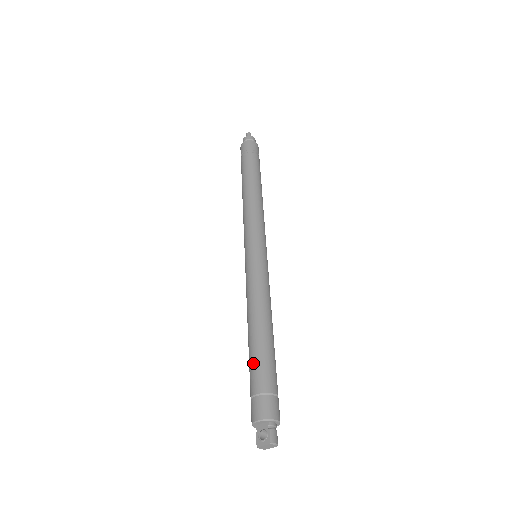
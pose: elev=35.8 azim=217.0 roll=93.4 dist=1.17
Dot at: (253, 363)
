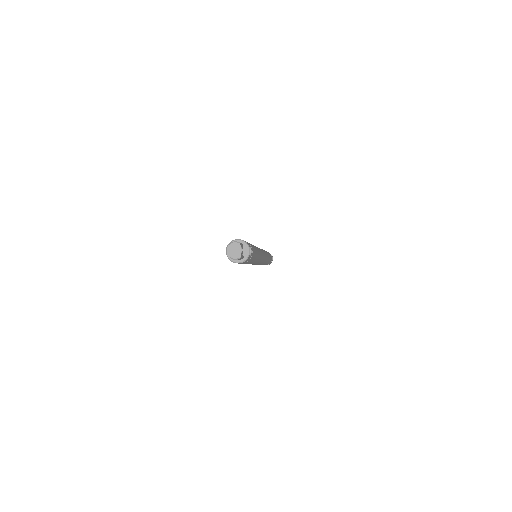
Dot at: occluded
